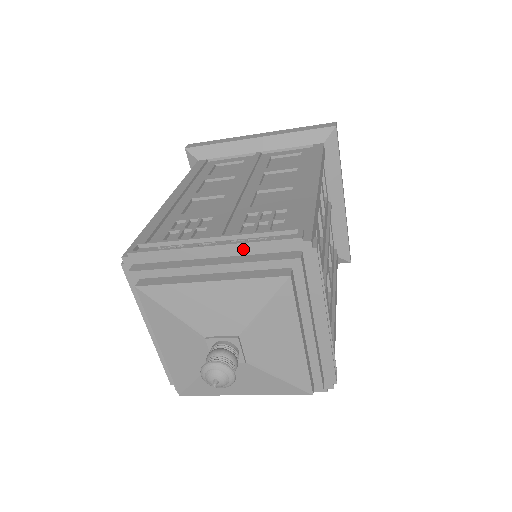
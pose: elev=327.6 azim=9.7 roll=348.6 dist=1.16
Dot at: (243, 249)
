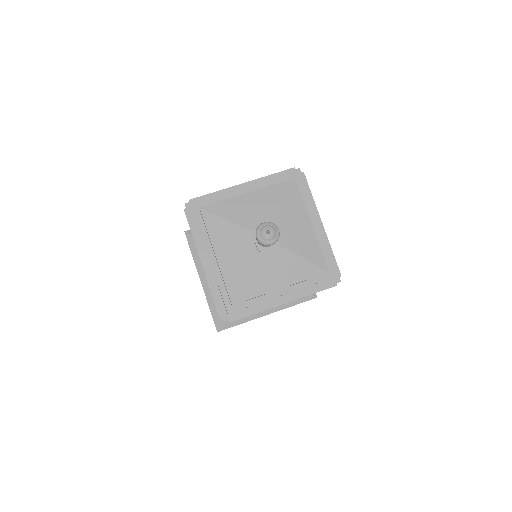
Dot at: (262, 181)
